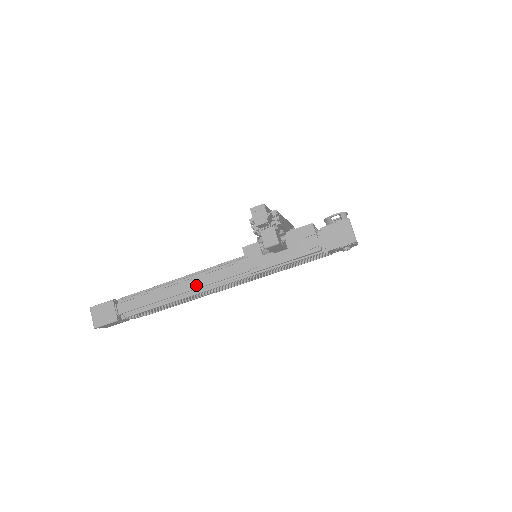
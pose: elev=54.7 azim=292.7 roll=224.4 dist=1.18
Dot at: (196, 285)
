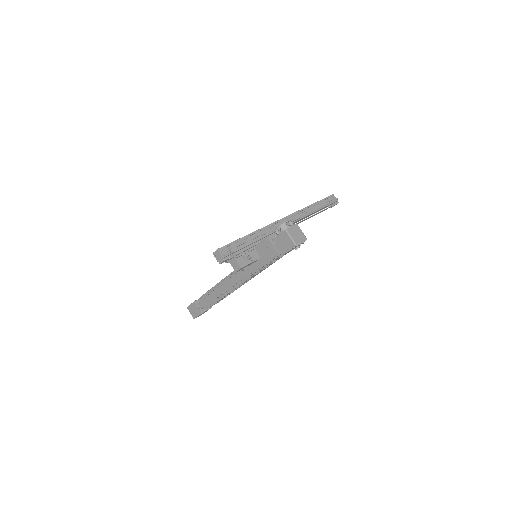
Dot at: (227, 287)
